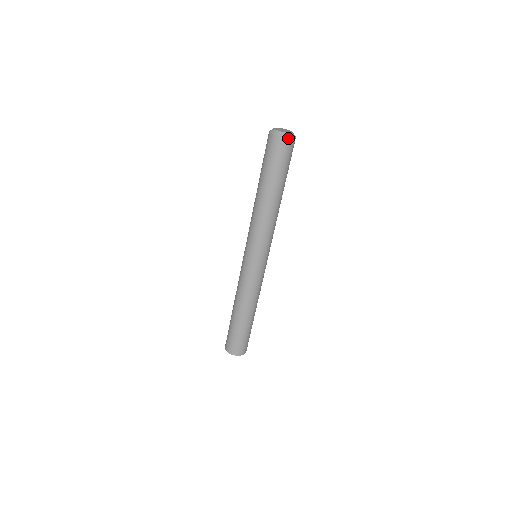
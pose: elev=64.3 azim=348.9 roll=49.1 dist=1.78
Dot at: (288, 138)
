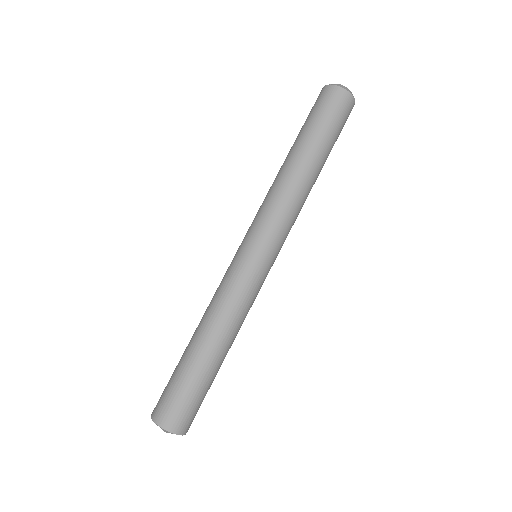
Dot at: occluded
